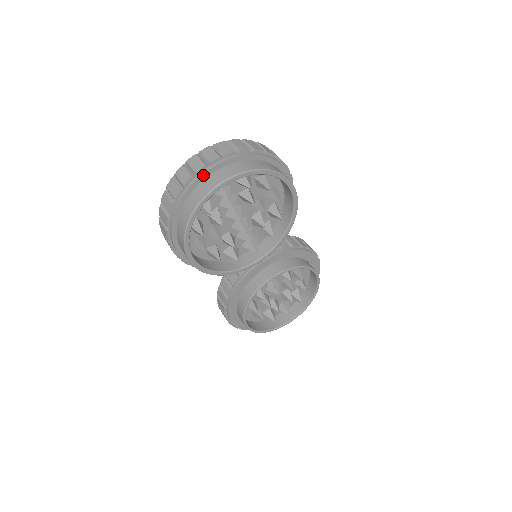
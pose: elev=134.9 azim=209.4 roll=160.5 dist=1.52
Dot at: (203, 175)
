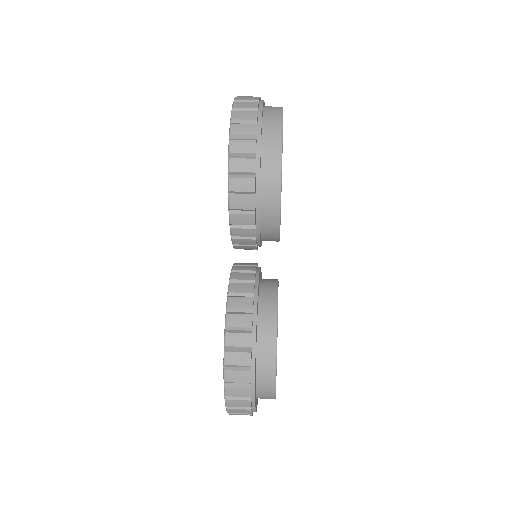
Dot at: (264, 103)
